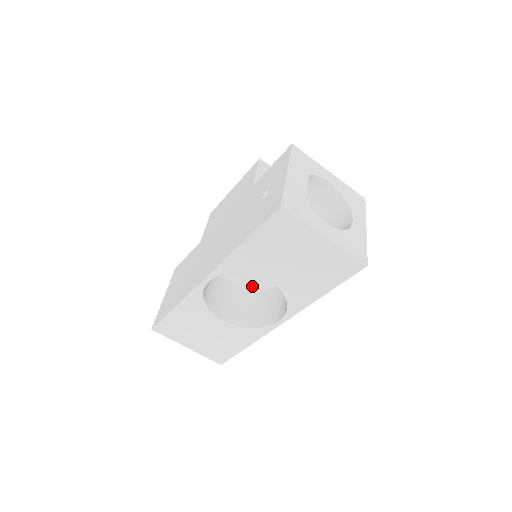
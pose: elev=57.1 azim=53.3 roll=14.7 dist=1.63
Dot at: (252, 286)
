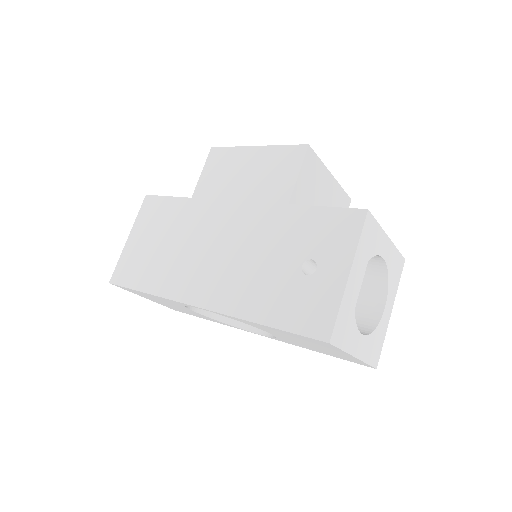
Dot at: occluded
